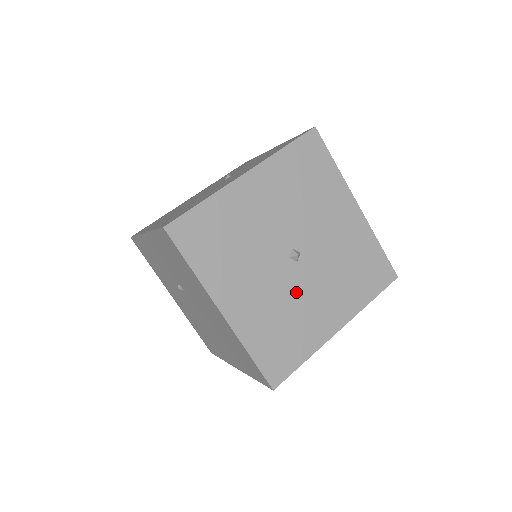
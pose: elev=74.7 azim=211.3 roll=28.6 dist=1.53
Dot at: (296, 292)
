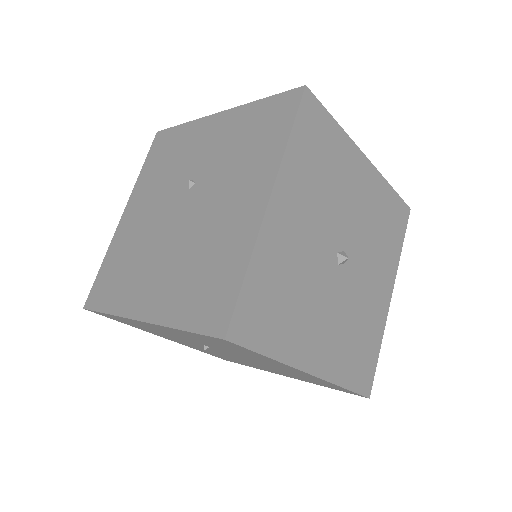
Dot at: (318, 285)
